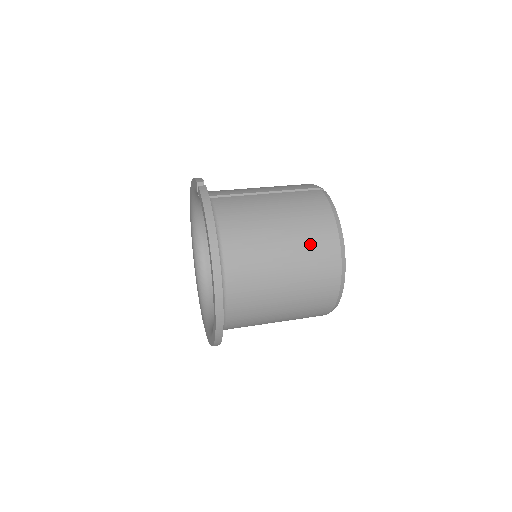
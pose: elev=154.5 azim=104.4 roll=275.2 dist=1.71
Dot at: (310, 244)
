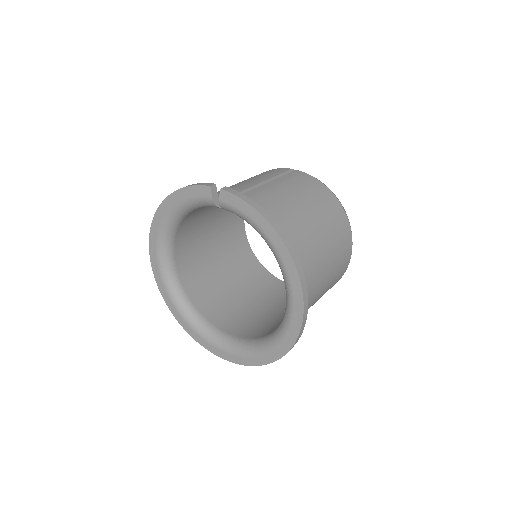
Dot at: (330, 219)
